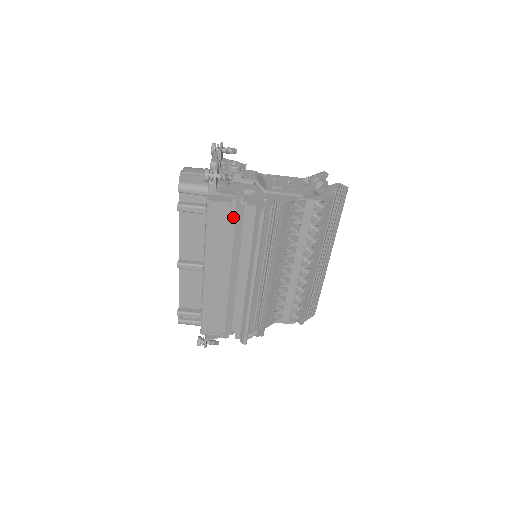
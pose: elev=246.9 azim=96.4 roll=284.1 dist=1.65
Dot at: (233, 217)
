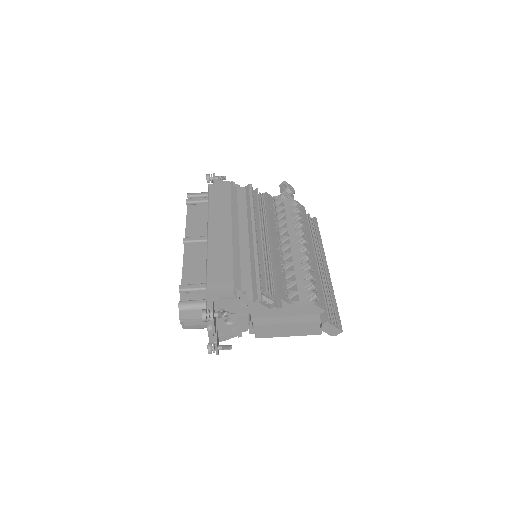
Dot at: (229, 191)
